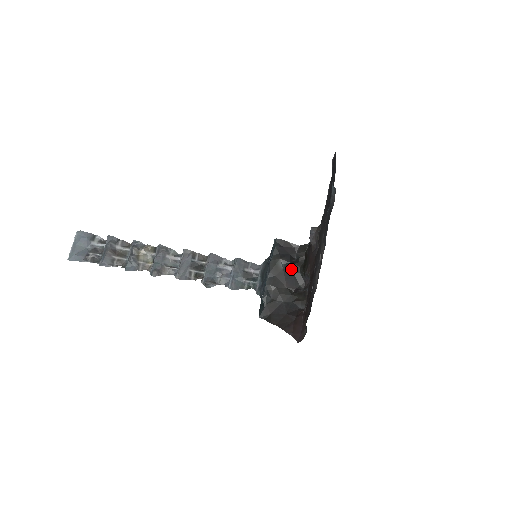
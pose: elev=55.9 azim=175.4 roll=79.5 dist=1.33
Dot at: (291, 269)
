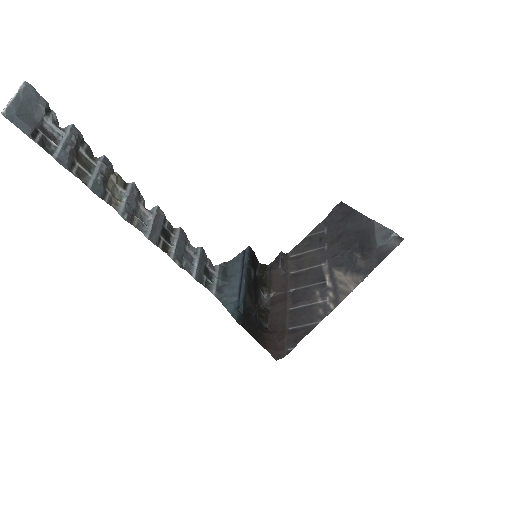
Dot at: (256, 283)
